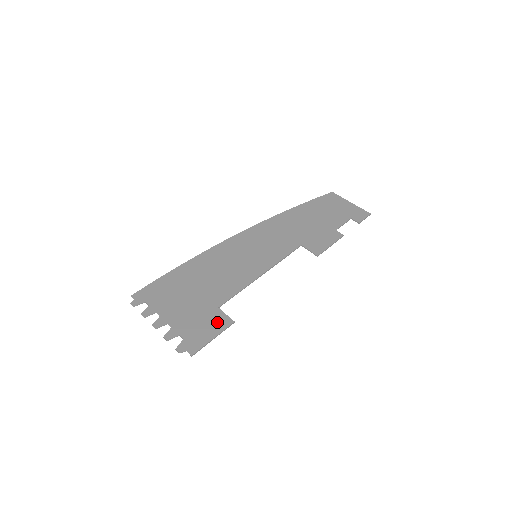
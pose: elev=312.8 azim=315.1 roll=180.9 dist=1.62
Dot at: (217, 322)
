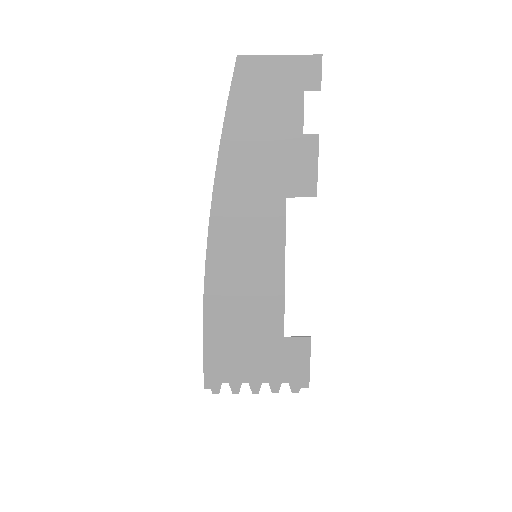
Dot at: (298, 350)
